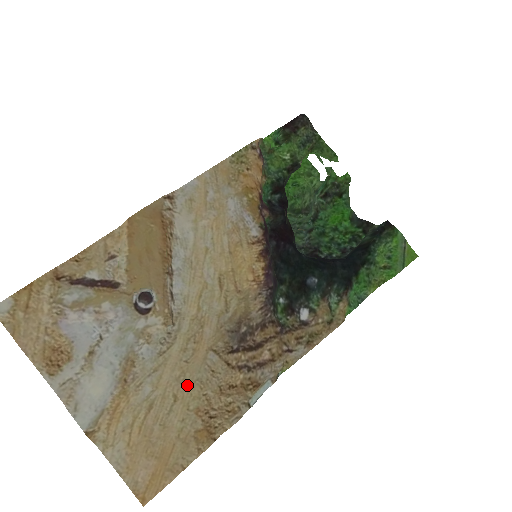
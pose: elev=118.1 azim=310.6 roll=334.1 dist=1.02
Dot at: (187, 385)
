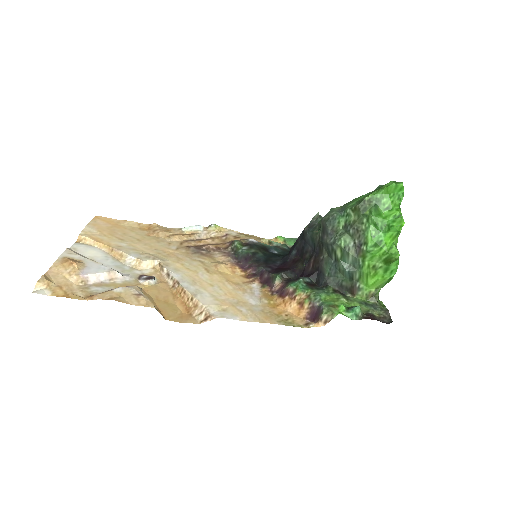
Dot at: (150, 242)
